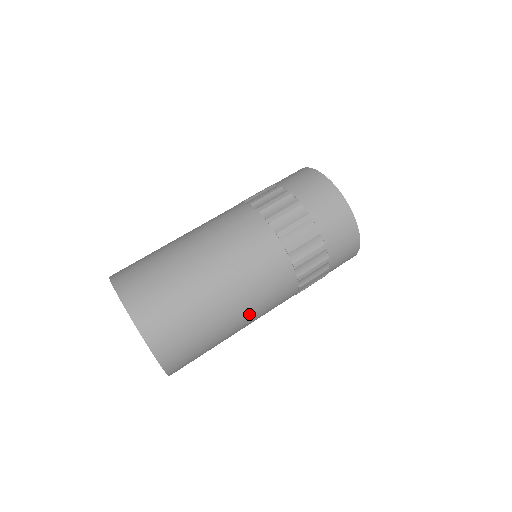
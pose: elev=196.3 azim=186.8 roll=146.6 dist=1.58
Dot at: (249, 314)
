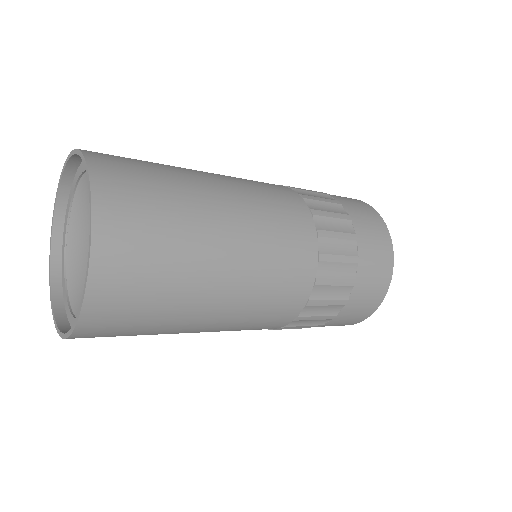
Dot at: occluded
